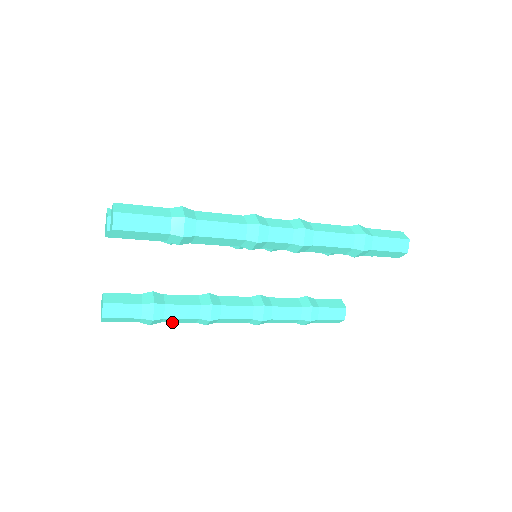
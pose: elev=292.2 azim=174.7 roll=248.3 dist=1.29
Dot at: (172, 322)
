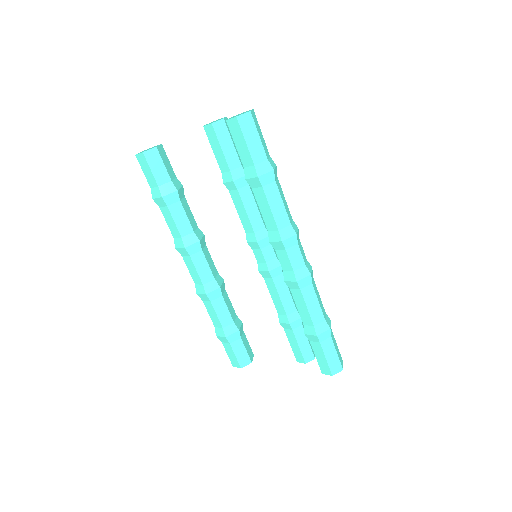
Dot at: (164, 217)
